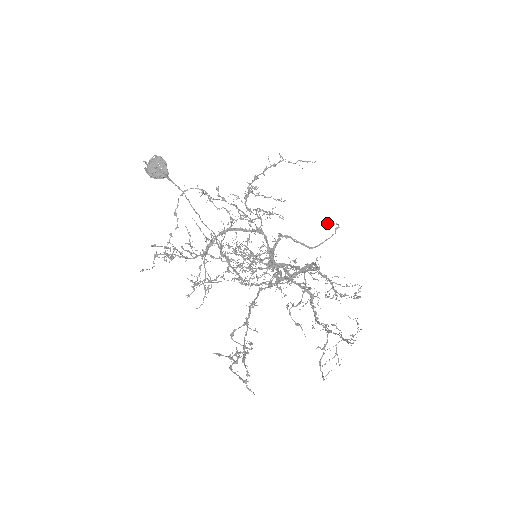
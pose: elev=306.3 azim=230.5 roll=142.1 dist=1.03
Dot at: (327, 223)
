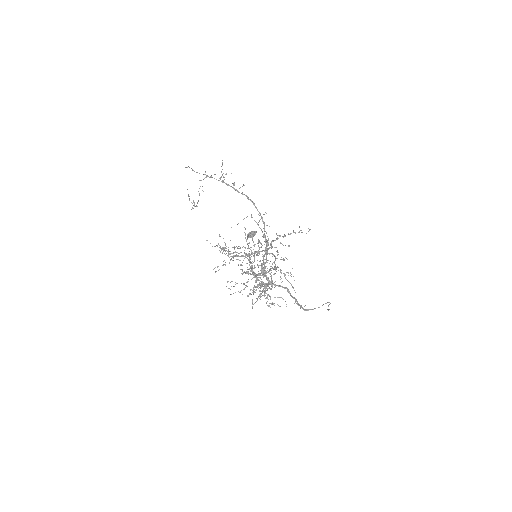
Dot at: (328, 310)
